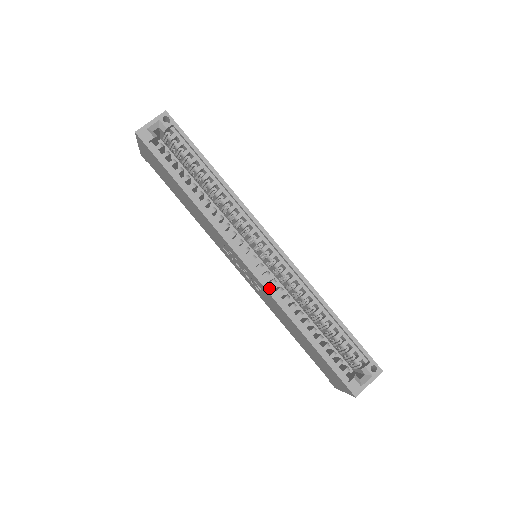
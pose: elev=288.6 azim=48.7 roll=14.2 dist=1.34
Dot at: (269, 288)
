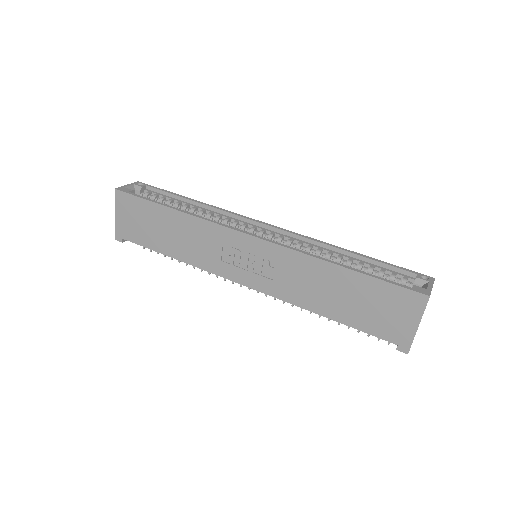
Dot at: (283, 244)
